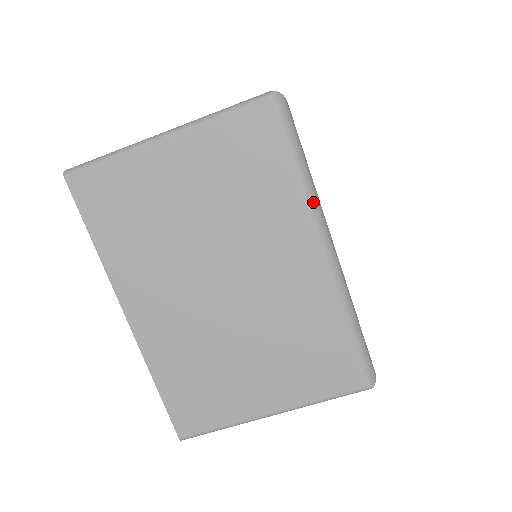
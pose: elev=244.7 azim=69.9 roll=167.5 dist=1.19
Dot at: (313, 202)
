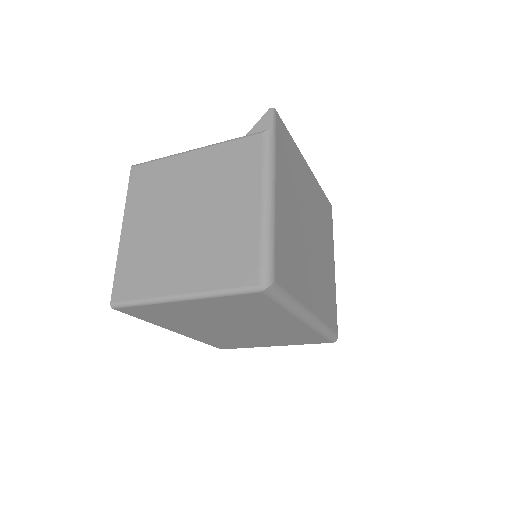
Dot at: (297, 312)
